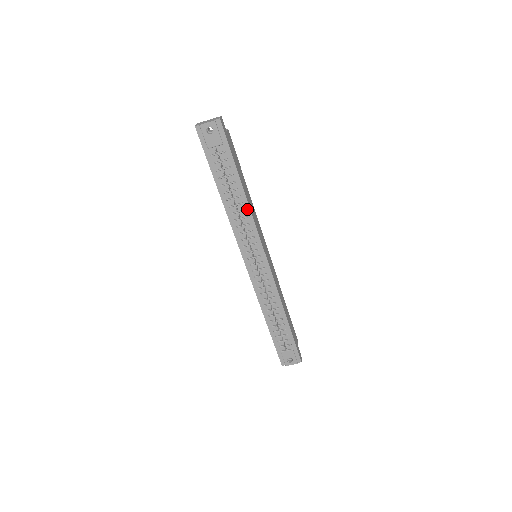
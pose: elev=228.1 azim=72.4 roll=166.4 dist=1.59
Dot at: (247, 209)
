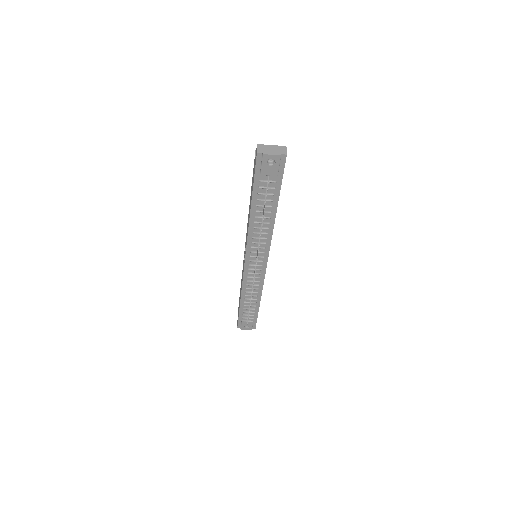
Dot at: (270, 228)
